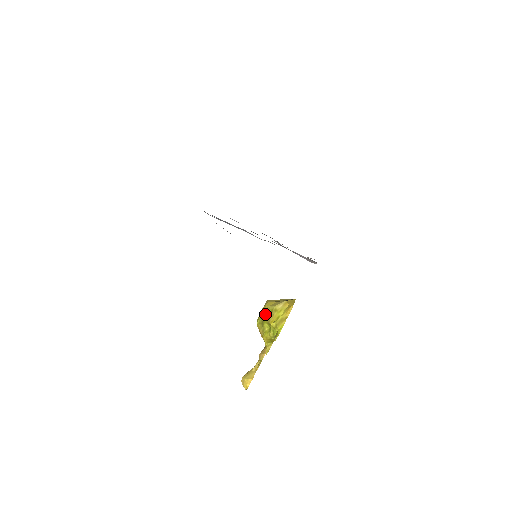
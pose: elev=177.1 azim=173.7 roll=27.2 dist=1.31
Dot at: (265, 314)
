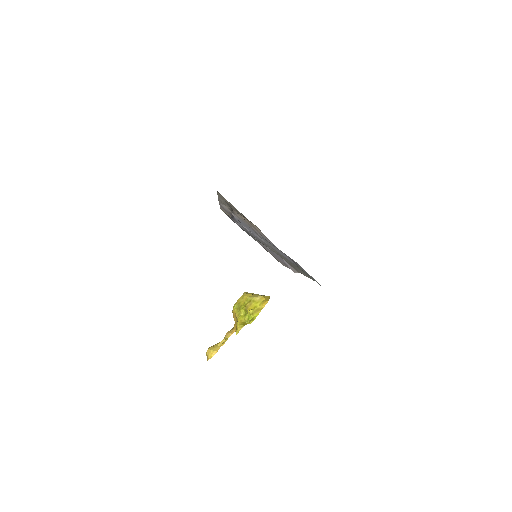
Dot at: (243, 302)
